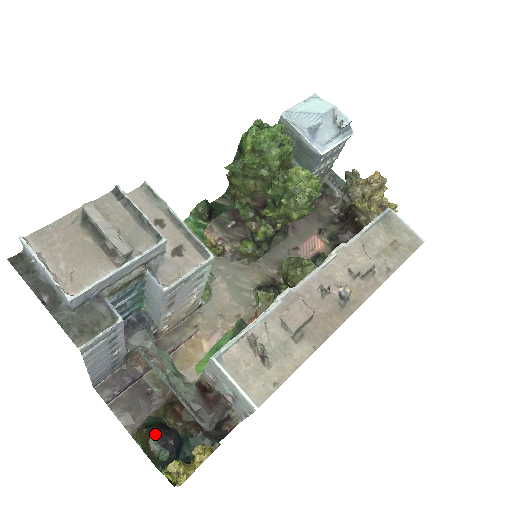
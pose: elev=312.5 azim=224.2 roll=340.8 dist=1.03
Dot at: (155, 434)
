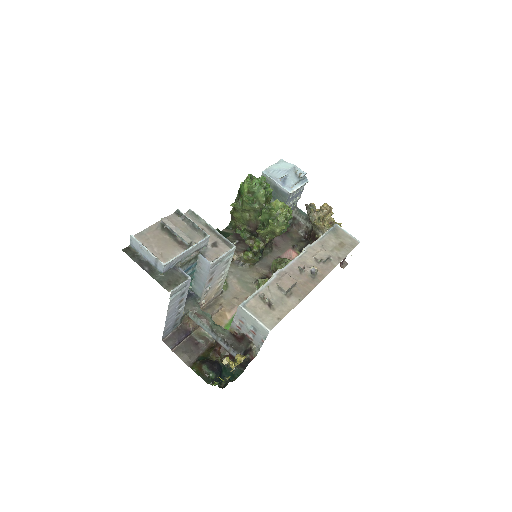
Dot at: (205, 363)
